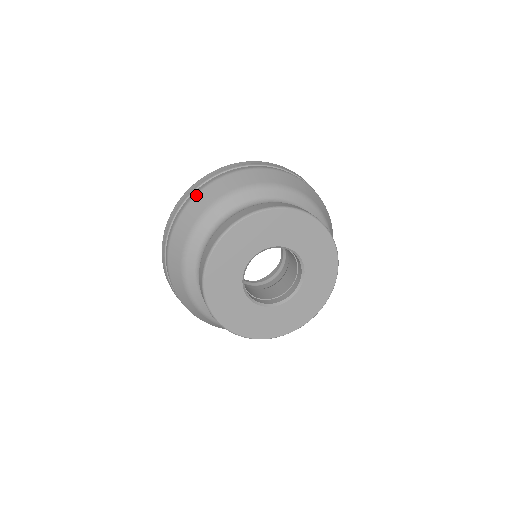
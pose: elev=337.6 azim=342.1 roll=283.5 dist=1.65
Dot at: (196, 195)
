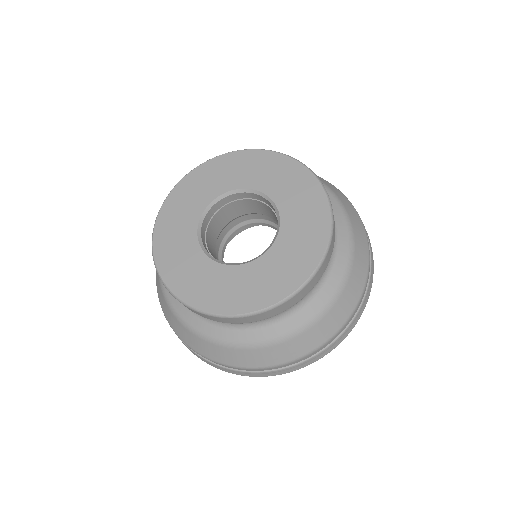
Dot at: occluded
